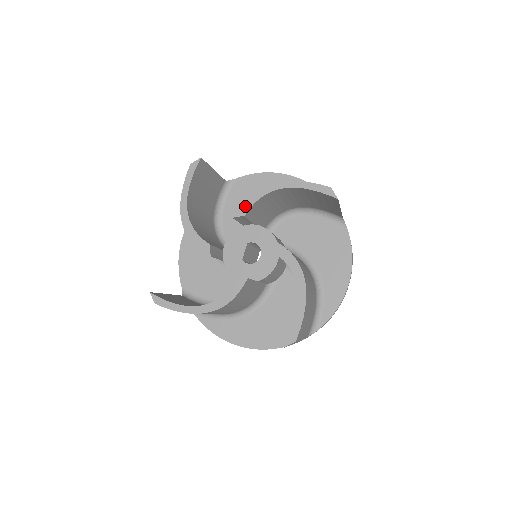
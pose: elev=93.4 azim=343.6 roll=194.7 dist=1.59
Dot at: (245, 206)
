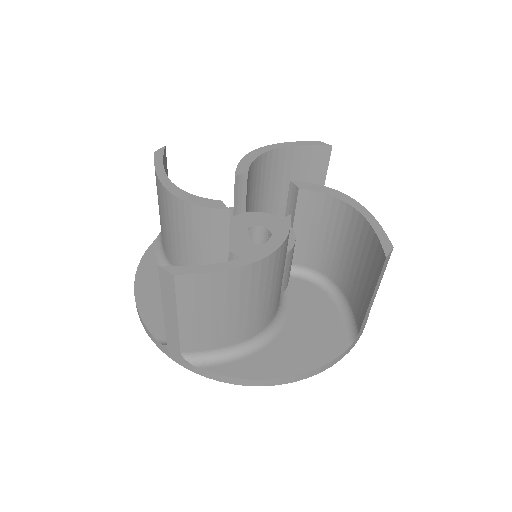
Dot at: (243, 166)
